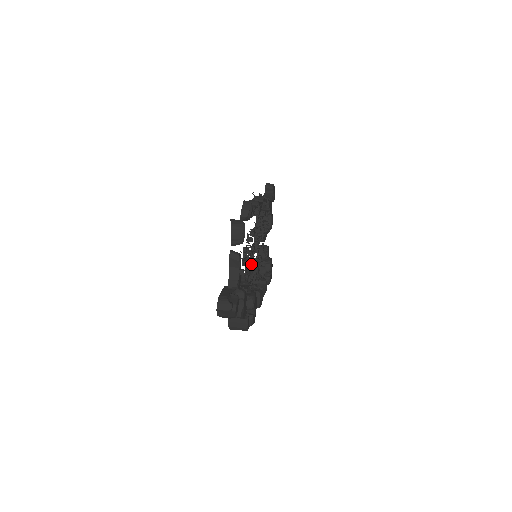
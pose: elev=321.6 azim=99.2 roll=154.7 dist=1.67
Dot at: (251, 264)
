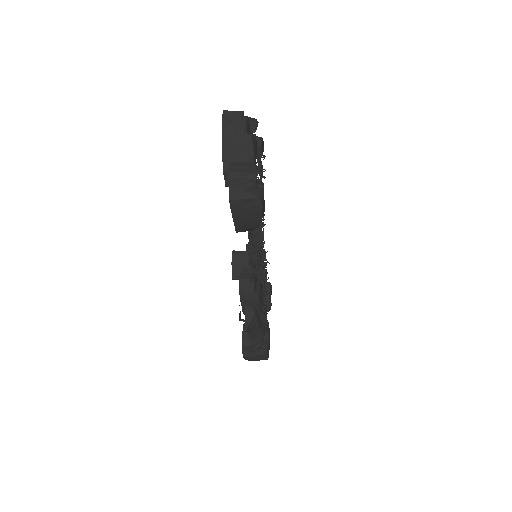
Dot at: occluded
